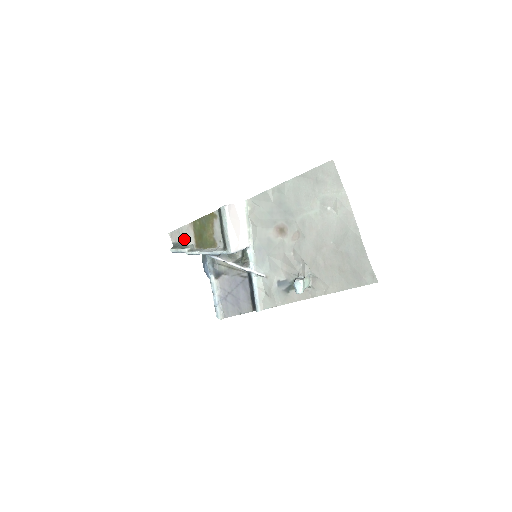
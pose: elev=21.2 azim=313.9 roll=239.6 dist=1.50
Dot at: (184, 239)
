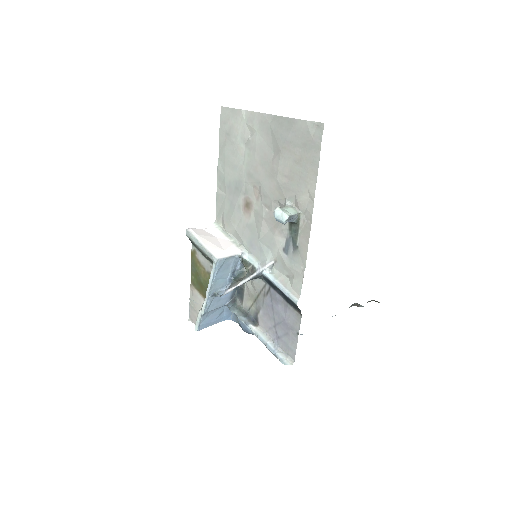
Dot at: (197, 307)
